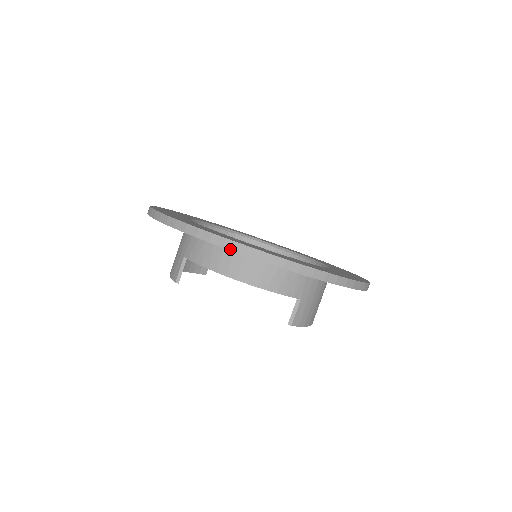
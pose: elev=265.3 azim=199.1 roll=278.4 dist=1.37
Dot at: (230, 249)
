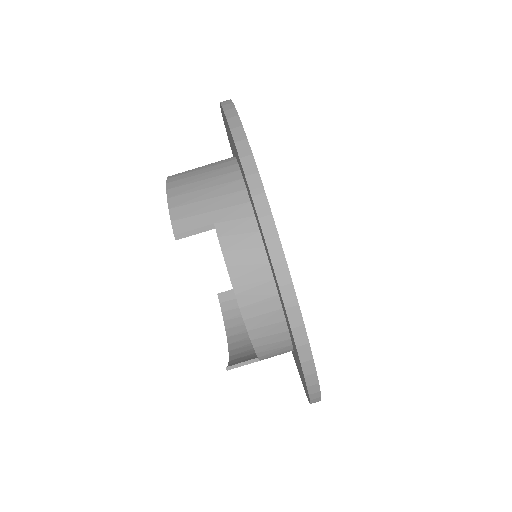
Dot at: (295, 337)
